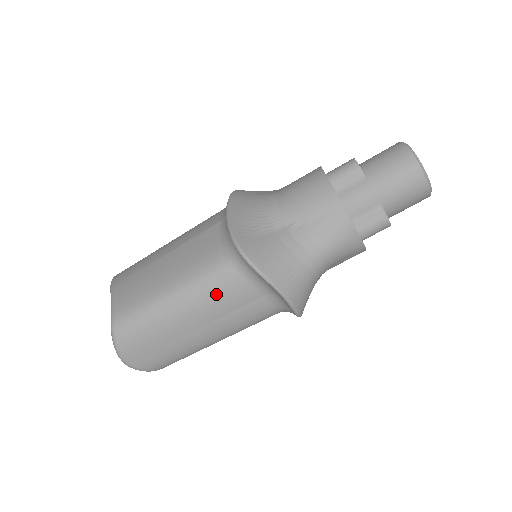
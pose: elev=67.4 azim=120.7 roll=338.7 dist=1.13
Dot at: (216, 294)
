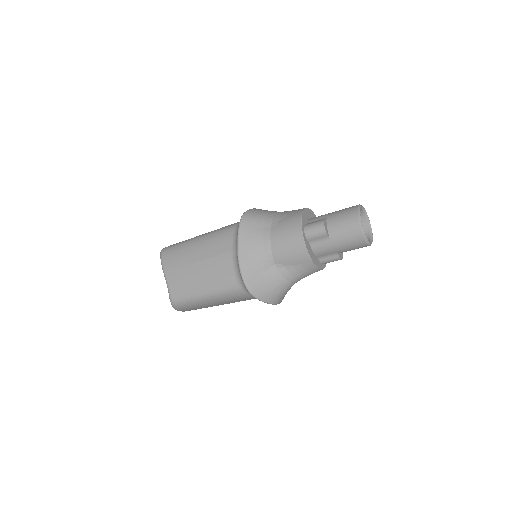
Dot at: (233, 298)
